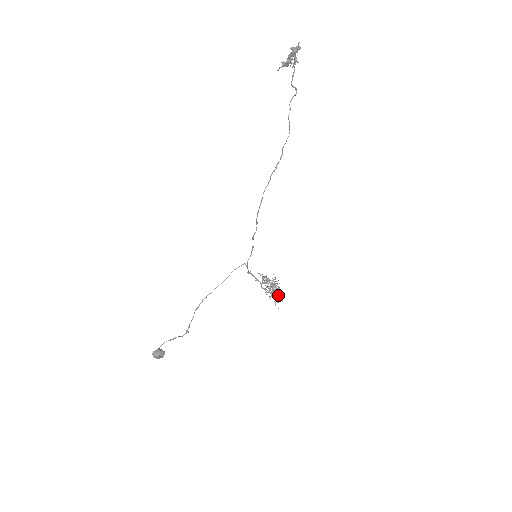
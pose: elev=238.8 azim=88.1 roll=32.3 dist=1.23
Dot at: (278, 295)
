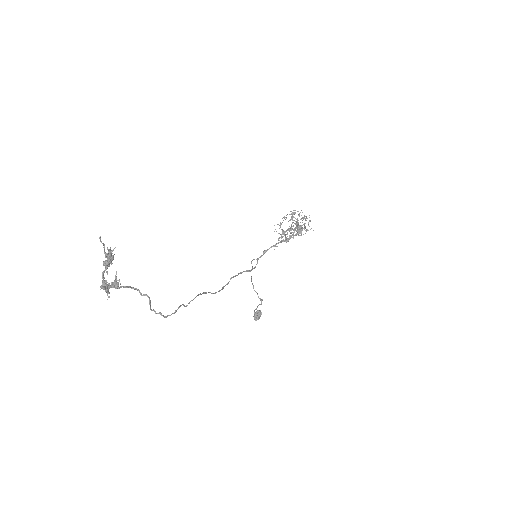
Dot at: occluded
